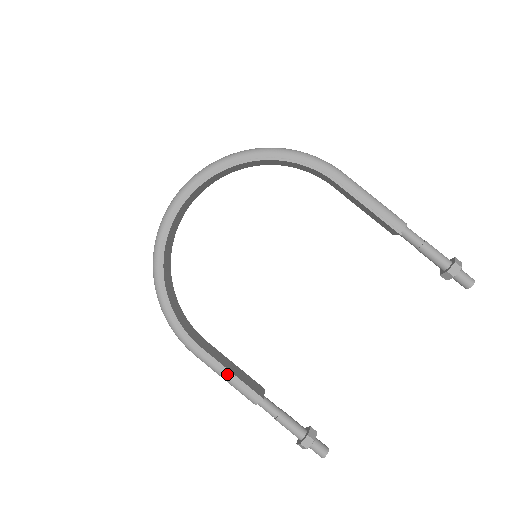
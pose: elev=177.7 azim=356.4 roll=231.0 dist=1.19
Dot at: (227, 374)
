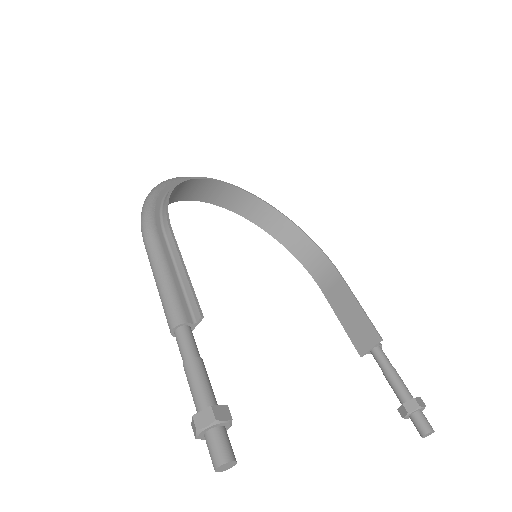
Dot at: (173, 272)
